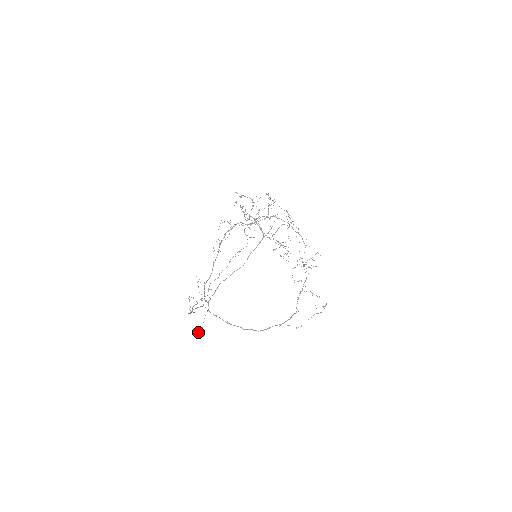
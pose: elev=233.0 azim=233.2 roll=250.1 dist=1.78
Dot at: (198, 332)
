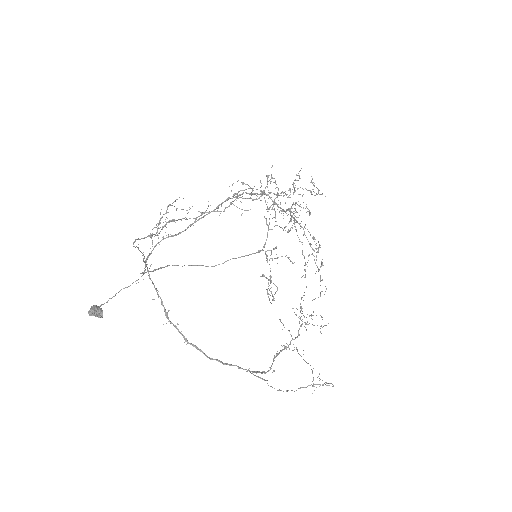
Dot at: occluded
